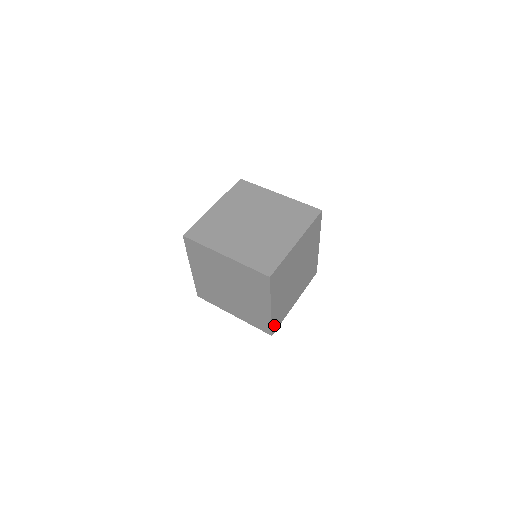
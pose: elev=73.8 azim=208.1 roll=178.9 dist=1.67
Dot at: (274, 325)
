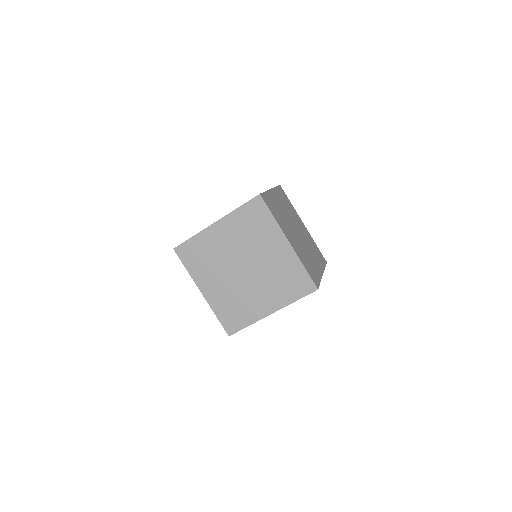
Dot at: occluded
